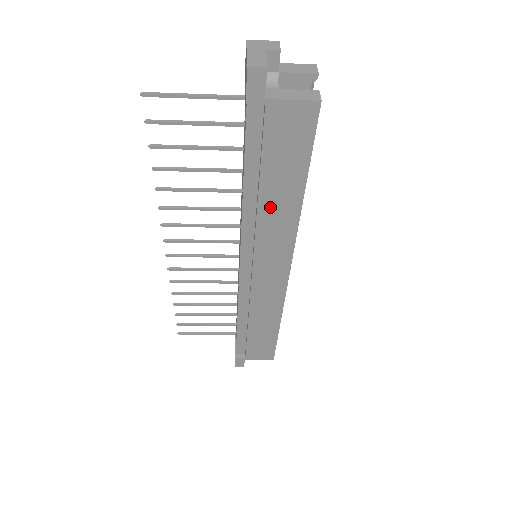
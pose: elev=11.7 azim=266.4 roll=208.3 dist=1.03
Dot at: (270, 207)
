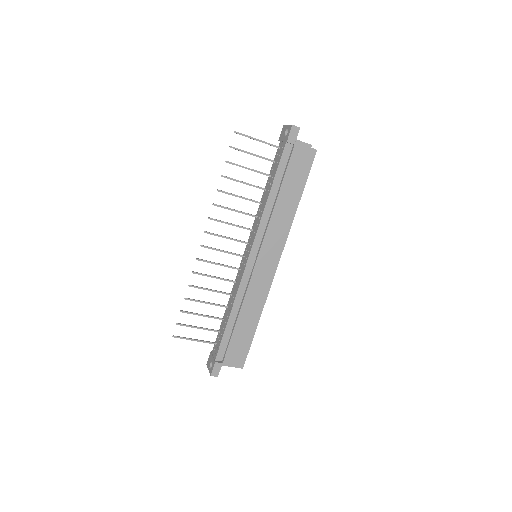
Dot at: (281, 207)
